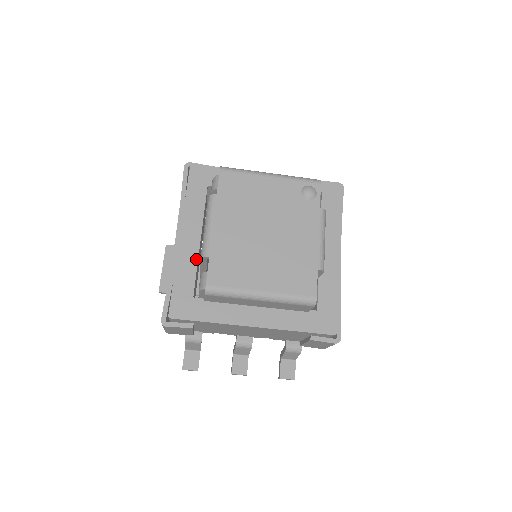
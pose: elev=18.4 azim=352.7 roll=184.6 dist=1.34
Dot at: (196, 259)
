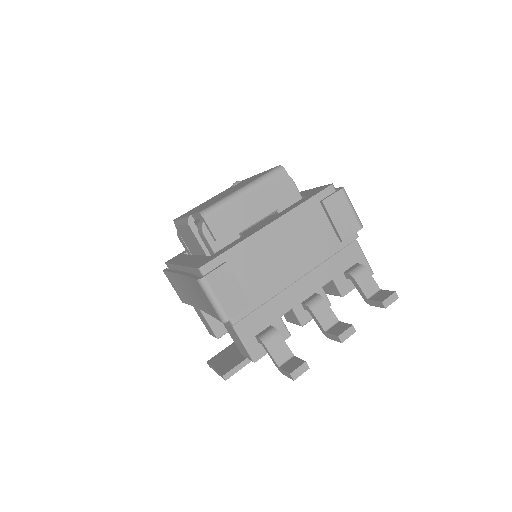
Dot at: (199, 256)
